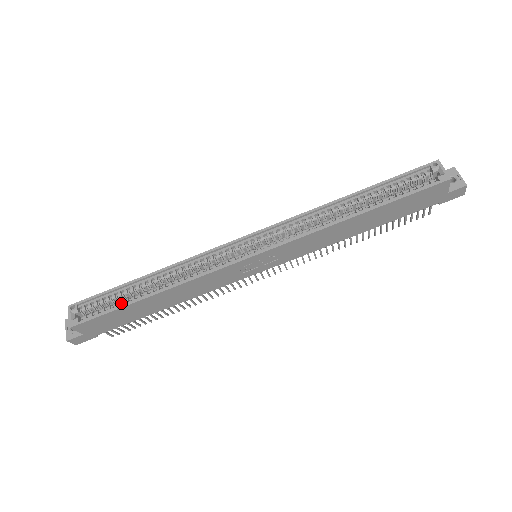
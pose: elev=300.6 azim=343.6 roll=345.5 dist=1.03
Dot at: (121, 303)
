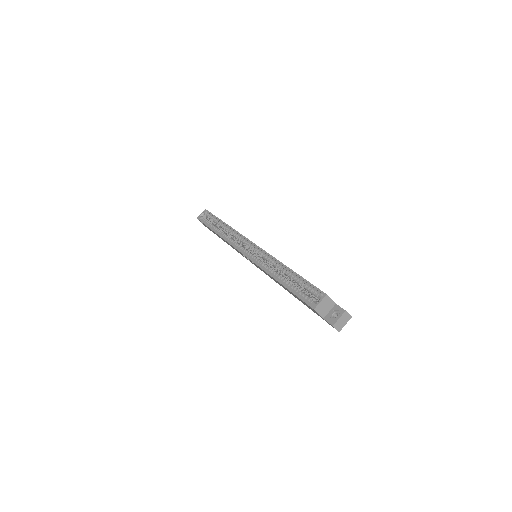
Dot at: (211, 225)
